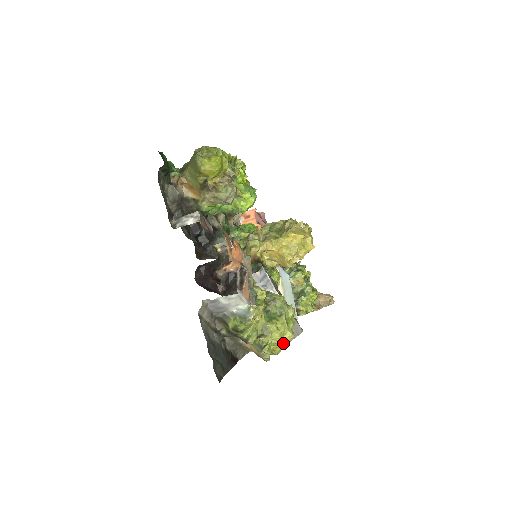
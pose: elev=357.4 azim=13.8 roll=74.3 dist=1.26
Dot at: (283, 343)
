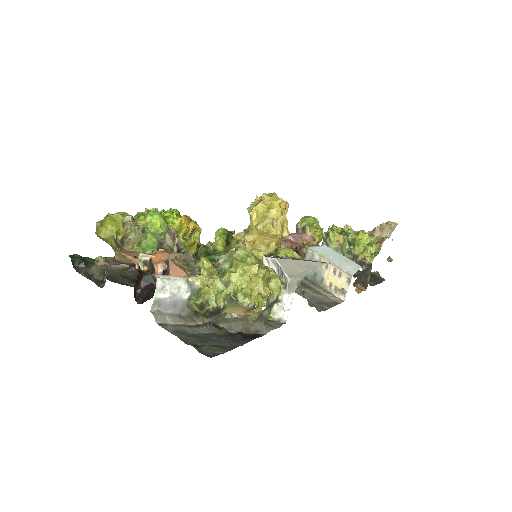
Dot at: (258, 280)
